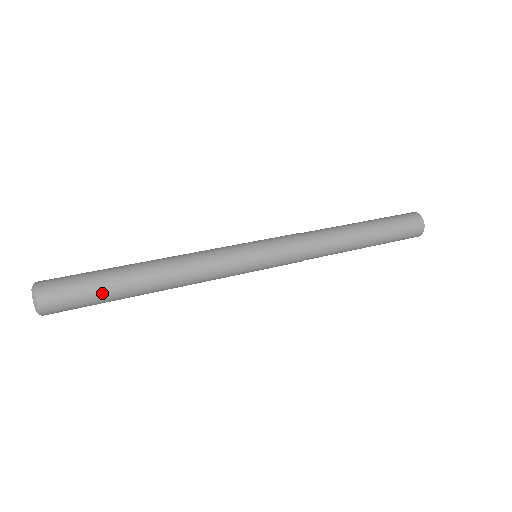
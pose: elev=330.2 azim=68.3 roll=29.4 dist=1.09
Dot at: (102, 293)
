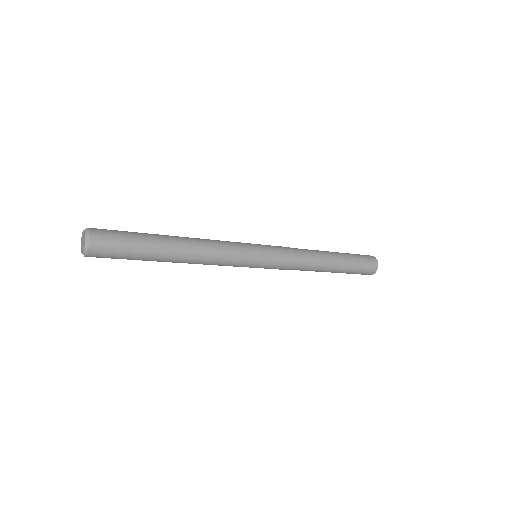
Dot at: (140, 240)
